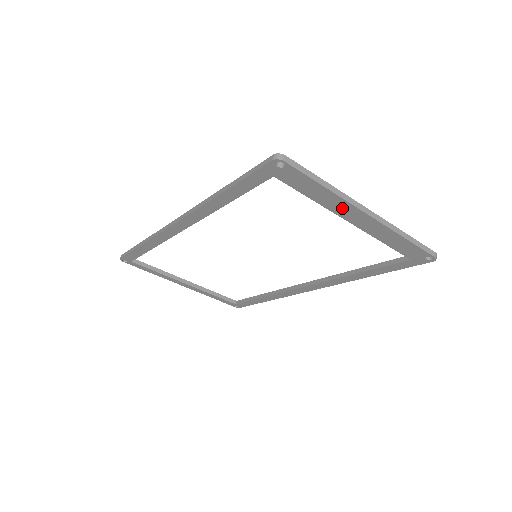
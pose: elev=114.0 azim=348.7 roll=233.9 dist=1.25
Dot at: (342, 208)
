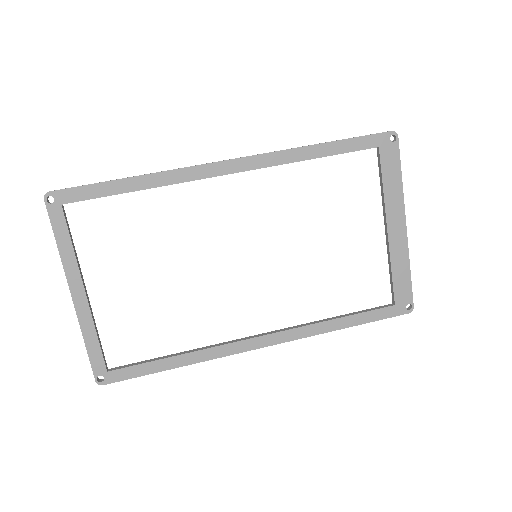
Dot at: (395, 208)
